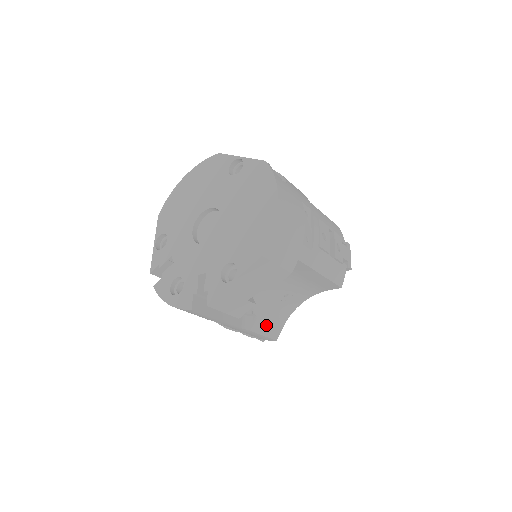
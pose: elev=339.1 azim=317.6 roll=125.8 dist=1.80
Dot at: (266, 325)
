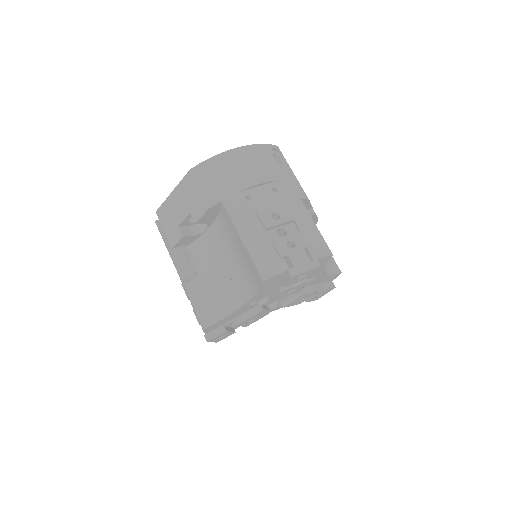
Dot at: (202, 299)
